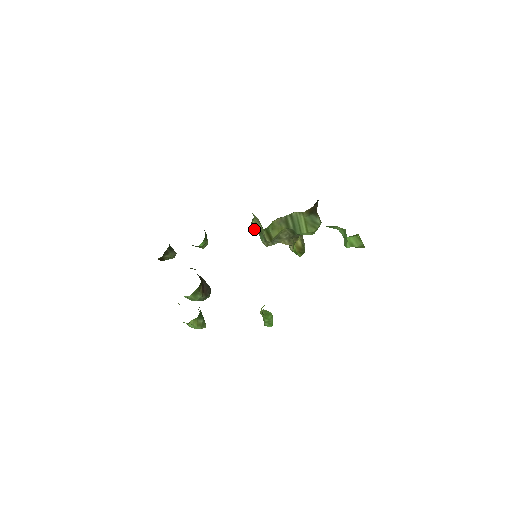
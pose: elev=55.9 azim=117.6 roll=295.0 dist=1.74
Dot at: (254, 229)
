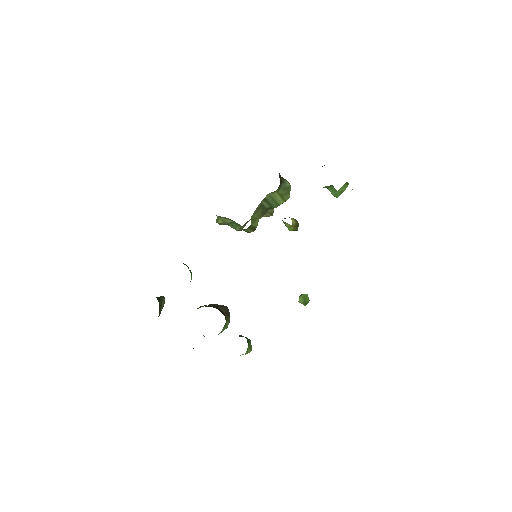
Dot at: (221, 224)
